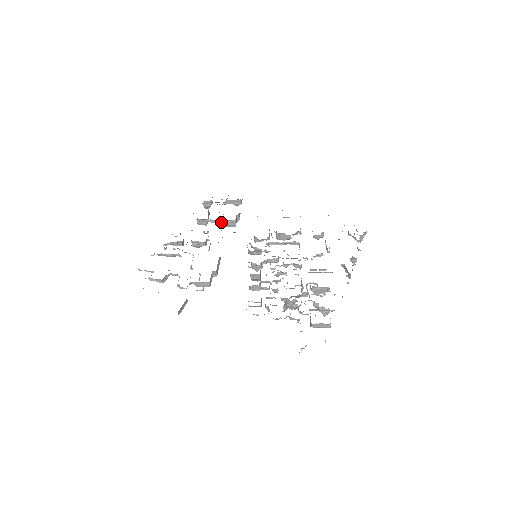
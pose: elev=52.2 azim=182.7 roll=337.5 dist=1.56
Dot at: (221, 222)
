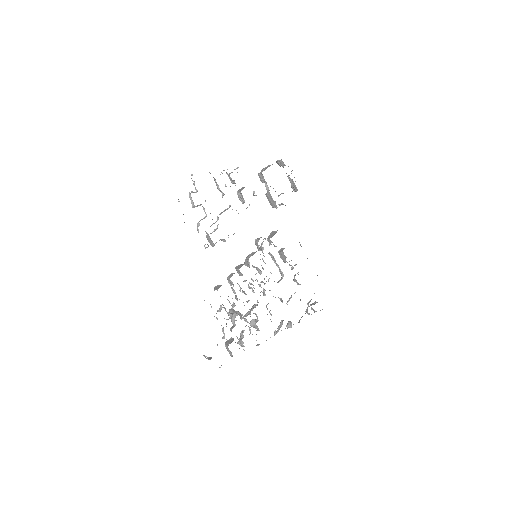
Dot at: (270, 196)
